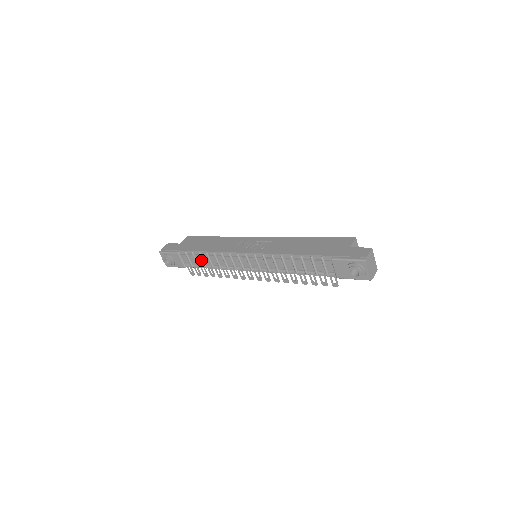
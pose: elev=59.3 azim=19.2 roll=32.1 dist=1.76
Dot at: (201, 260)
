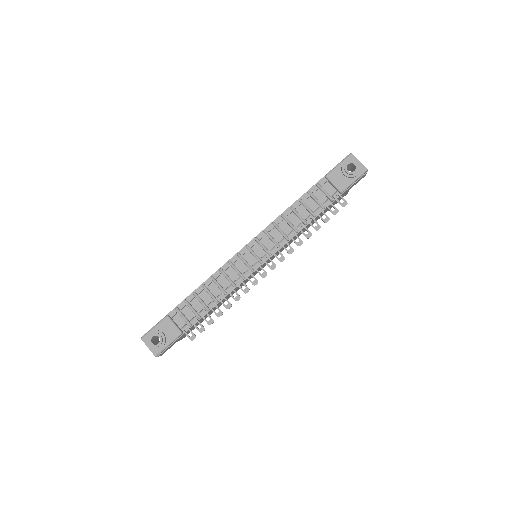
Dot at: (198, 304)
